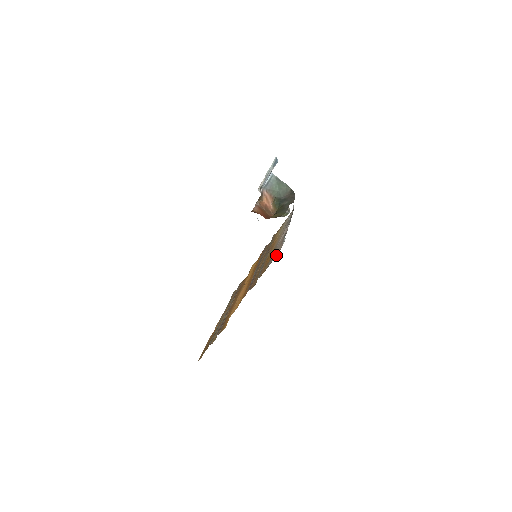
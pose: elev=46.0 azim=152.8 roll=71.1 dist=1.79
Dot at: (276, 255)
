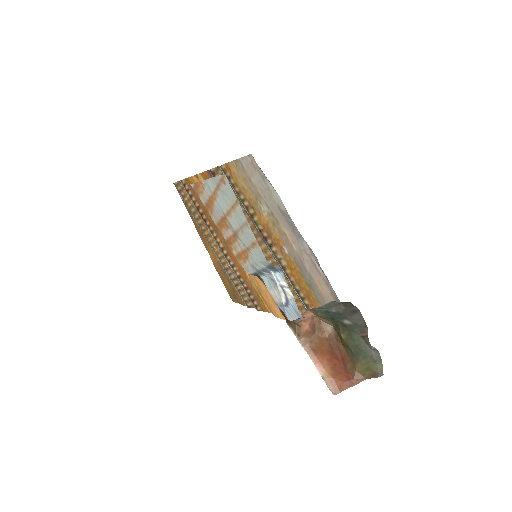
Dot at: occluded
